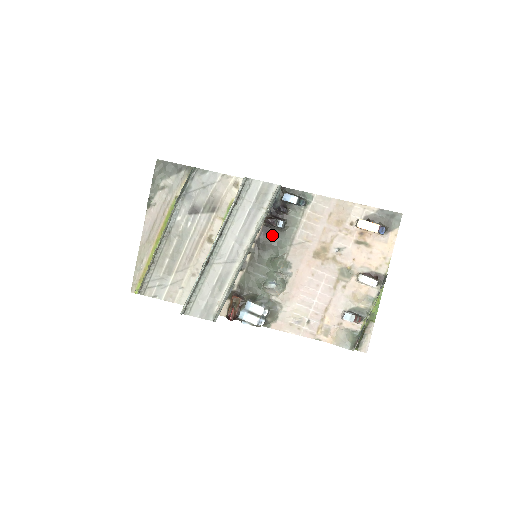
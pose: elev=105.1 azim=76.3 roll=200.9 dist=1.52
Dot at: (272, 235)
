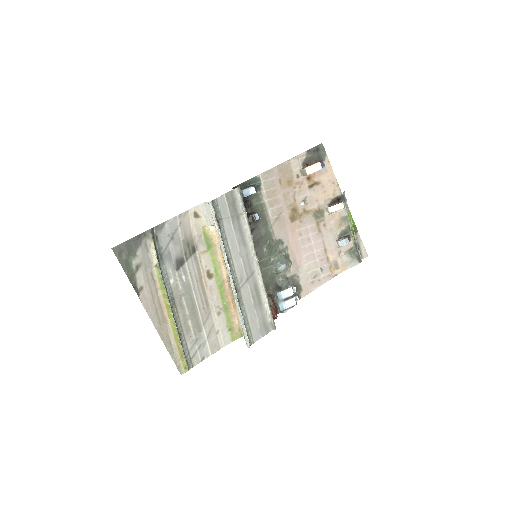
Dot at: (253, 231)
